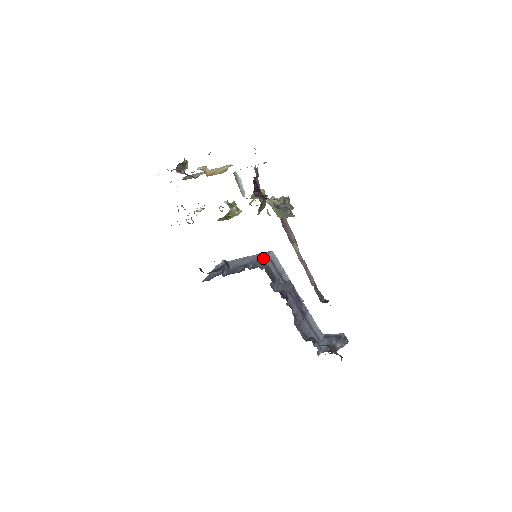
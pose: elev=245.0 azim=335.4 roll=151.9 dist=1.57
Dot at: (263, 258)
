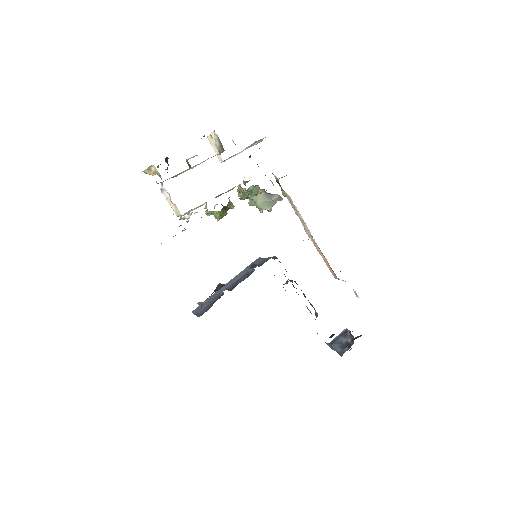
Dot at: (260, 260)
